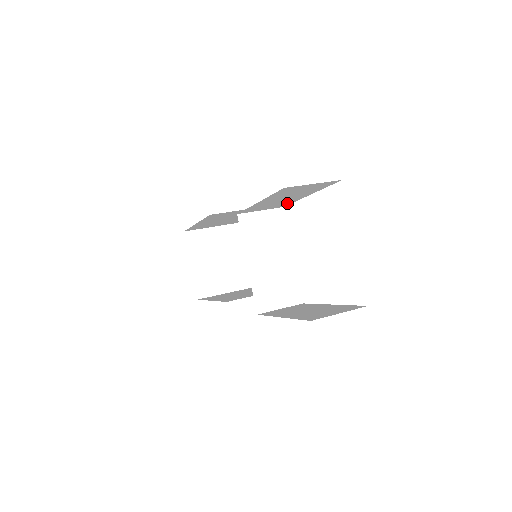
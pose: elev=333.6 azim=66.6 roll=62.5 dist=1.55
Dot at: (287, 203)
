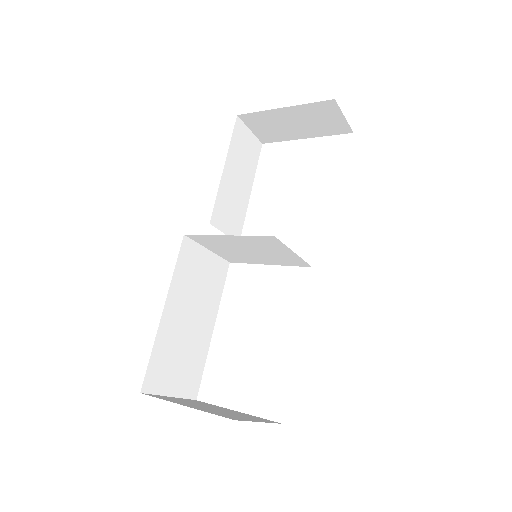
Dot at: (240, 220)
